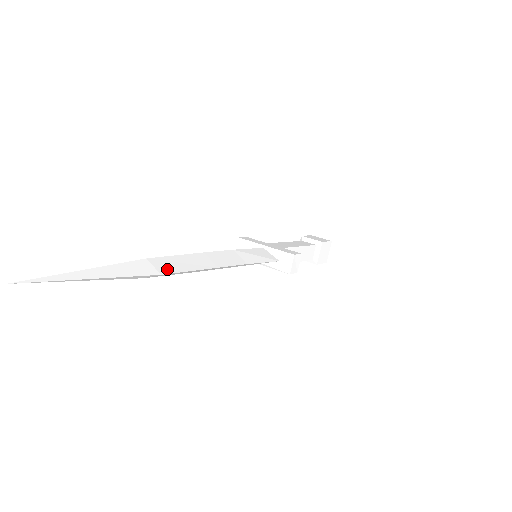
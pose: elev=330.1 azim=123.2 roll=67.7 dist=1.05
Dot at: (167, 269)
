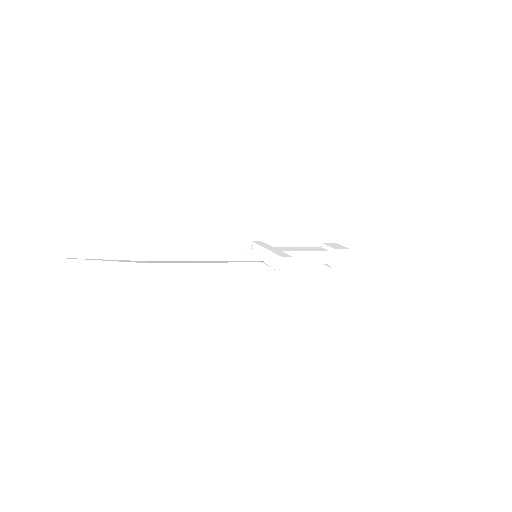
Dot at: (157, 258)
